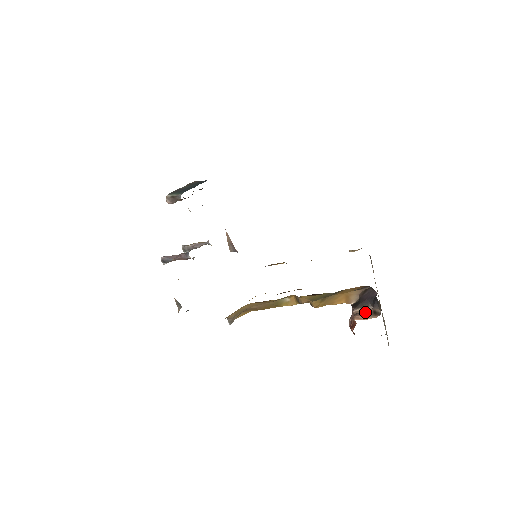
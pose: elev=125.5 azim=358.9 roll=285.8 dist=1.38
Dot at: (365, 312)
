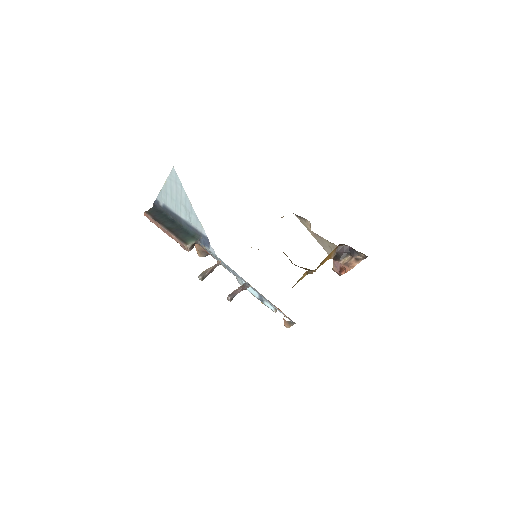
Dot at: (351, 261)
